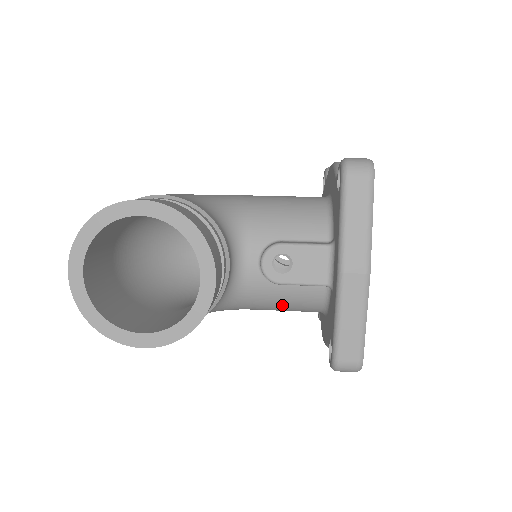
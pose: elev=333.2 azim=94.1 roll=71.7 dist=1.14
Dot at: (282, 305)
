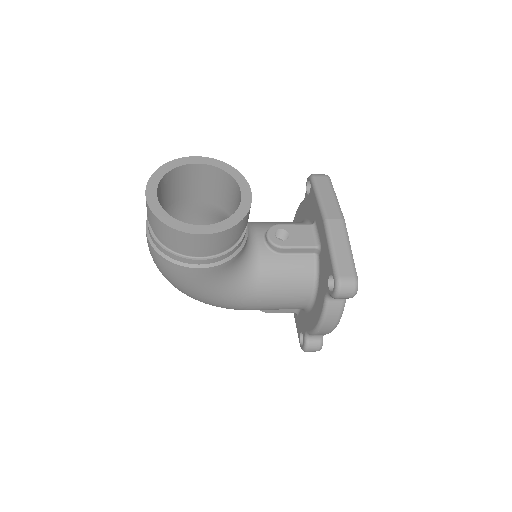
Dot at: (283, 279)
